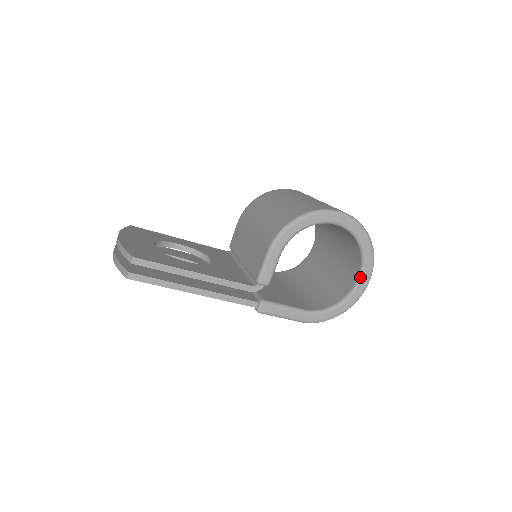
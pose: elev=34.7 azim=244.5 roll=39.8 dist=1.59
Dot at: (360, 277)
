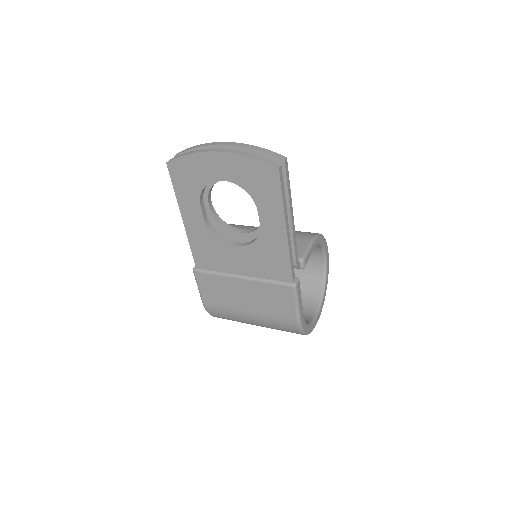
Dot at: (318, 311)
